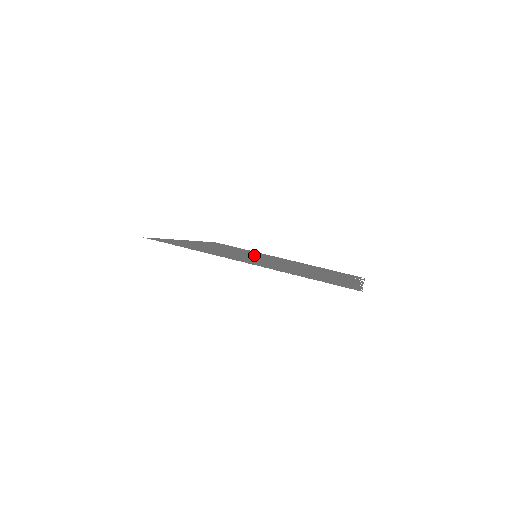
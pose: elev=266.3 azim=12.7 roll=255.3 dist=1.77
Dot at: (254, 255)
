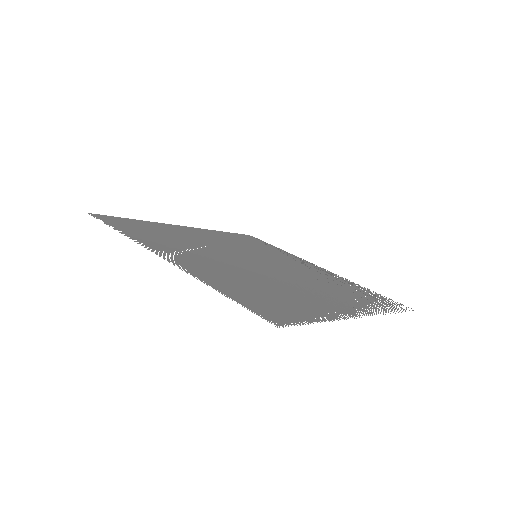
Dot at: (255, 254)
